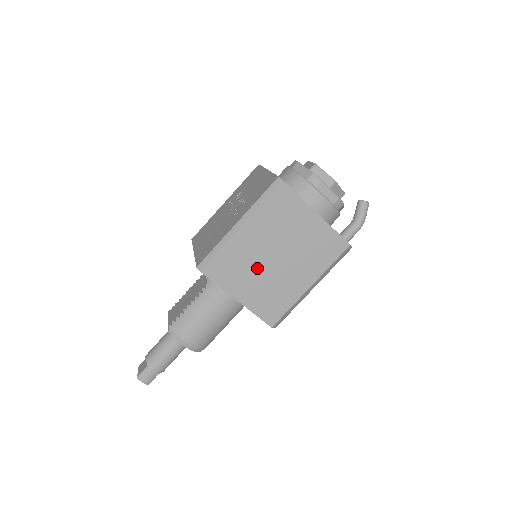
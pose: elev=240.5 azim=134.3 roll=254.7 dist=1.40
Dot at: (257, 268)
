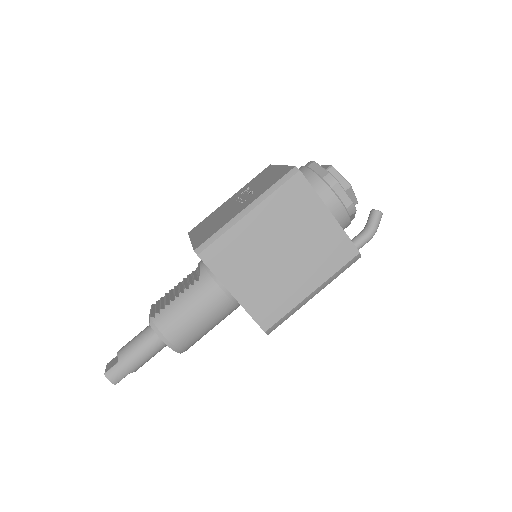
Dot at: (259, 262)
